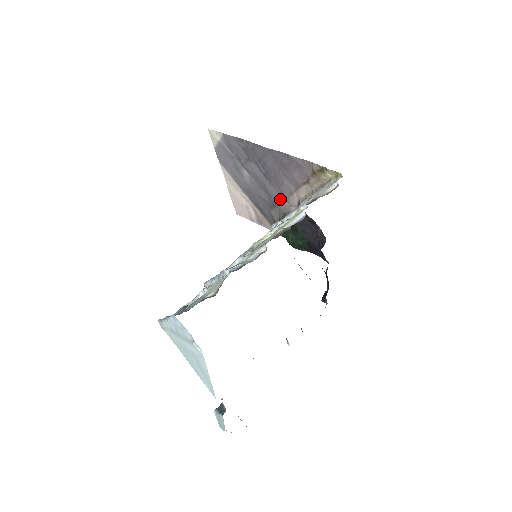
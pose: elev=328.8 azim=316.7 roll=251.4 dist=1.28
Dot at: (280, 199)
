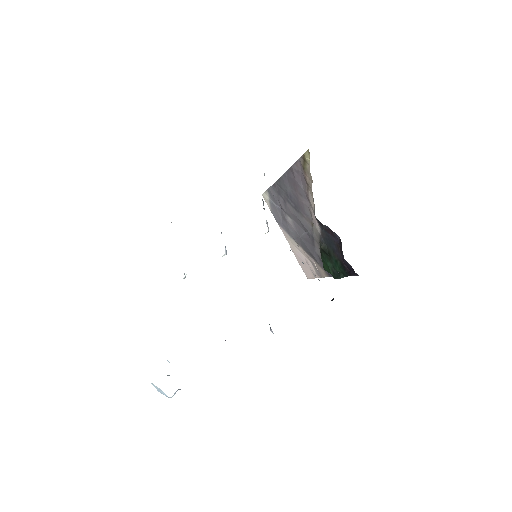
Dot at: (311, 227)
